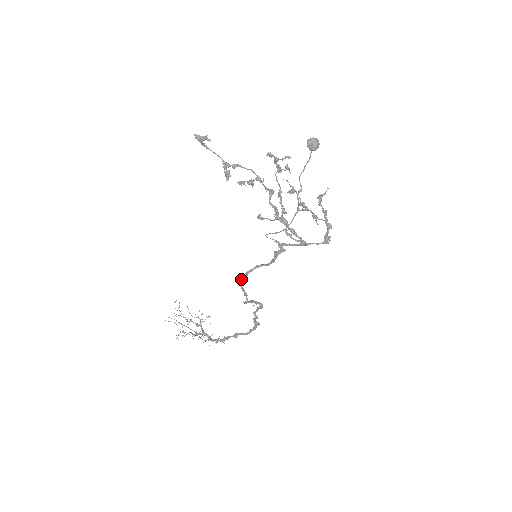
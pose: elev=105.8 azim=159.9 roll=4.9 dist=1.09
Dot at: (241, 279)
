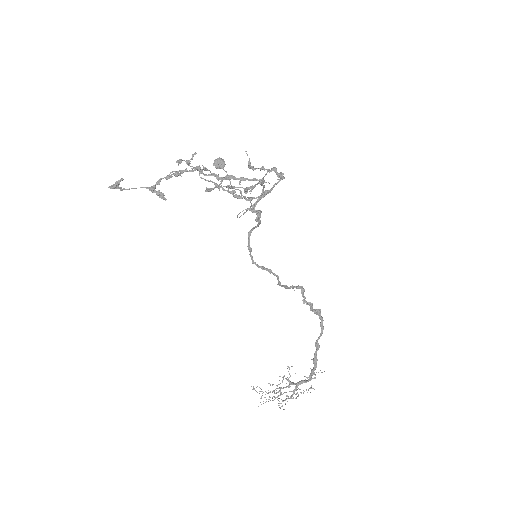
Dot at: occluded
